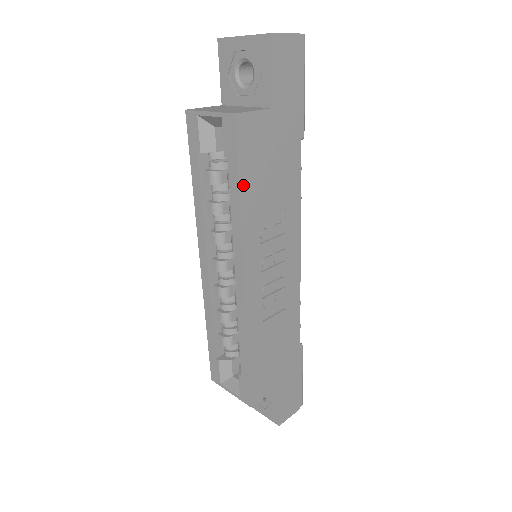
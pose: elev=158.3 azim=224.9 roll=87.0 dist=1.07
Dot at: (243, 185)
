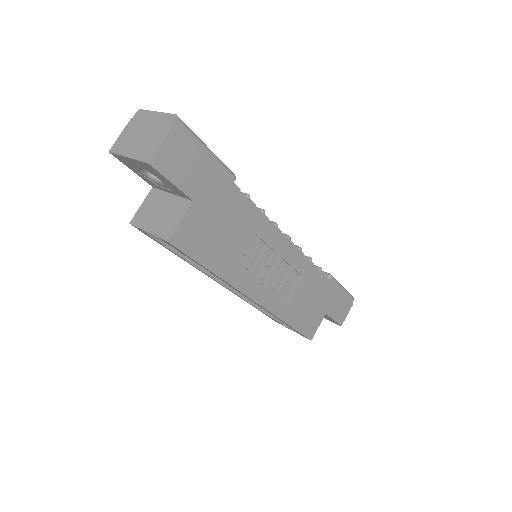
Dot at: (210, 265)
